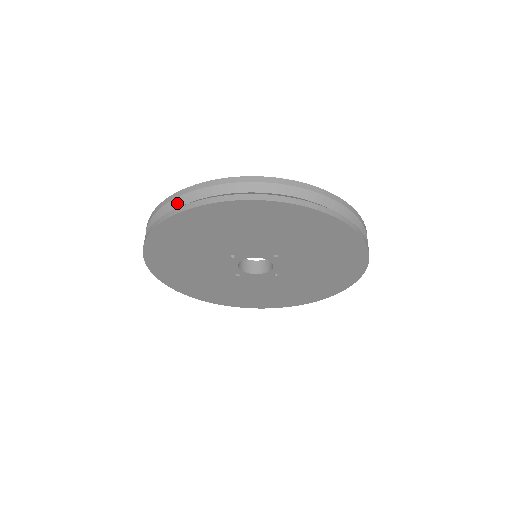
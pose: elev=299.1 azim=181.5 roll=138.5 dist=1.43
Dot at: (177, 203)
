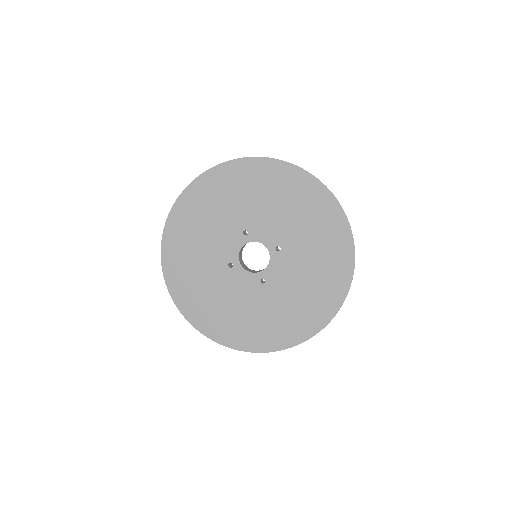
Dot at: occluded
